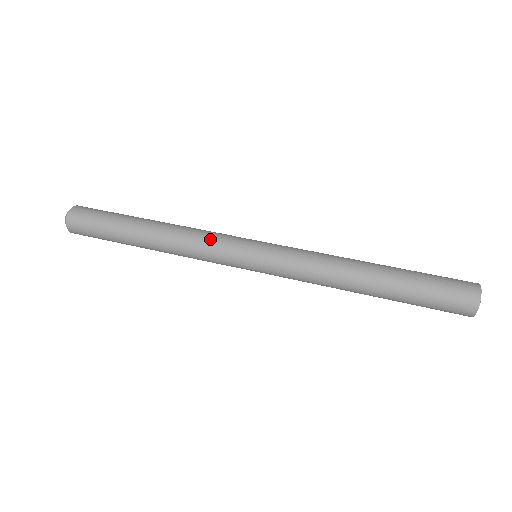
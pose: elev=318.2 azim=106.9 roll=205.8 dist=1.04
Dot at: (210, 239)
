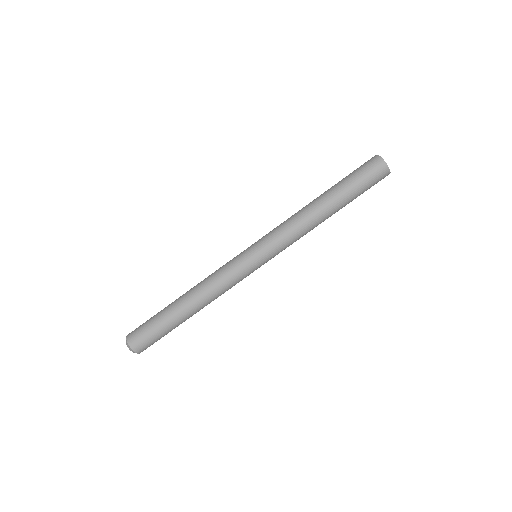
Dot at: (227, 276)
